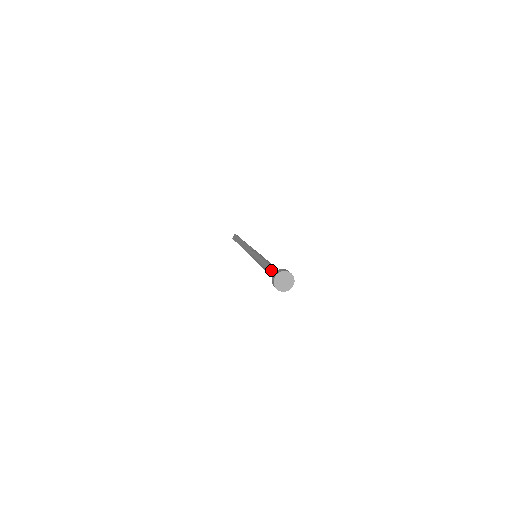
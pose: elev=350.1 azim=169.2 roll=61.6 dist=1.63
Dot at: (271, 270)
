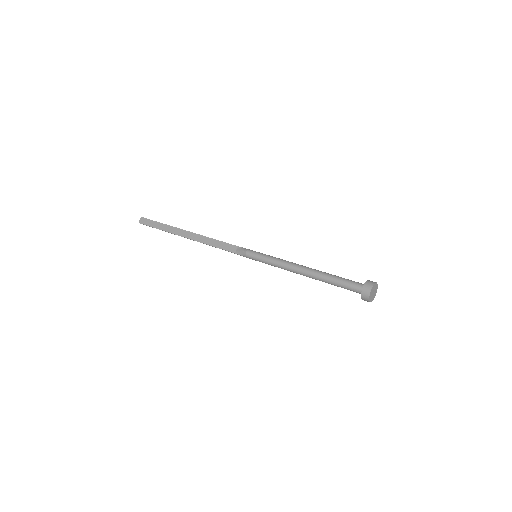
Dot at: (338, 279)
